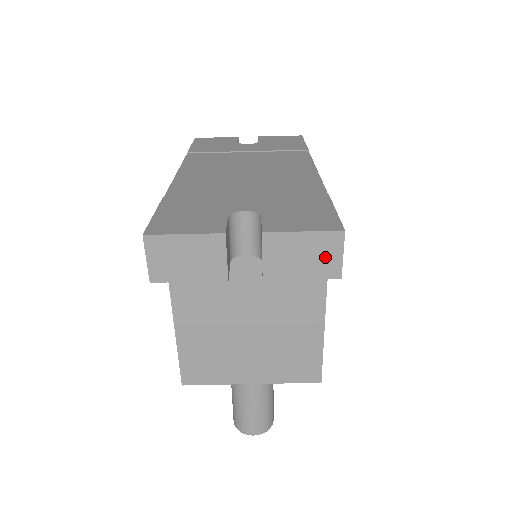
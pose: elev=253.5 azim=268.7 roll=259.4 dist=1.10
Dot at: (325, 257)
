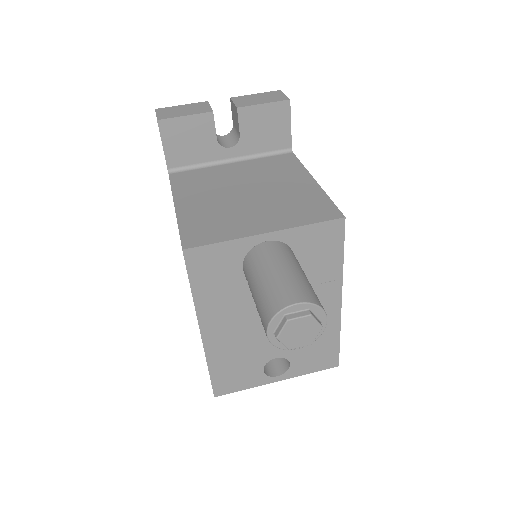
Dot at: (274, 97)
